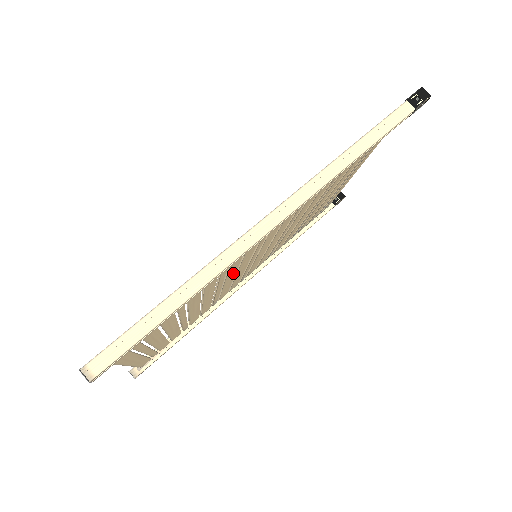
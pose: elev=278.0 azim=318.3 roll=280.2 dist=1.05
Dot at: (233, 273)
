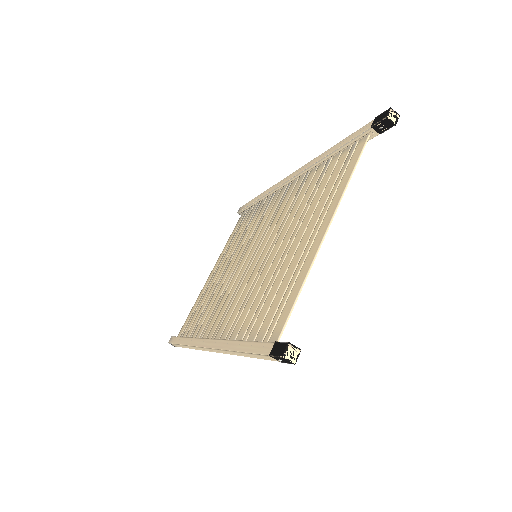
Dot at: (238, 274)
